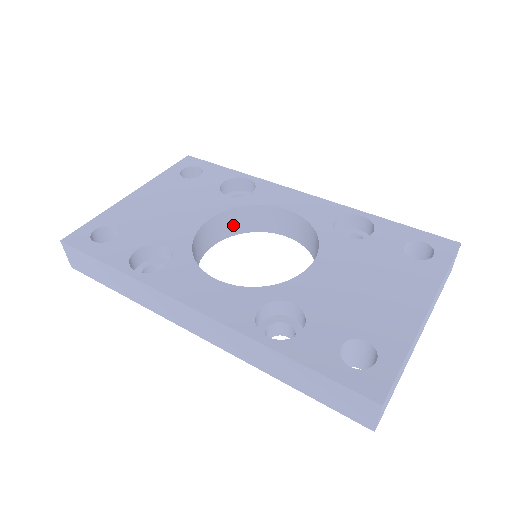
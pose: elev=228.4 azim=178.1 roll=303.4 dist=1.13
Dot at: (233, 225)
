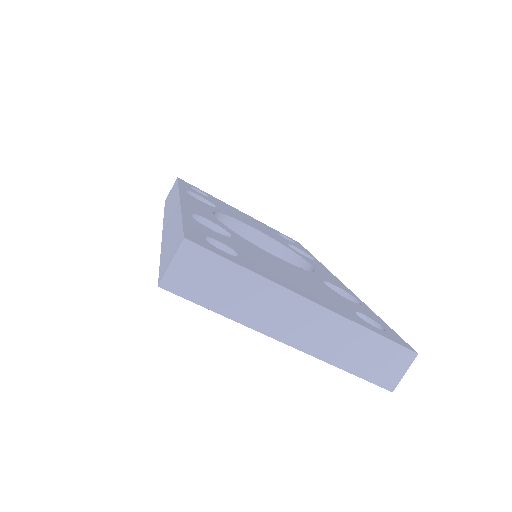
Dot at: occluded
